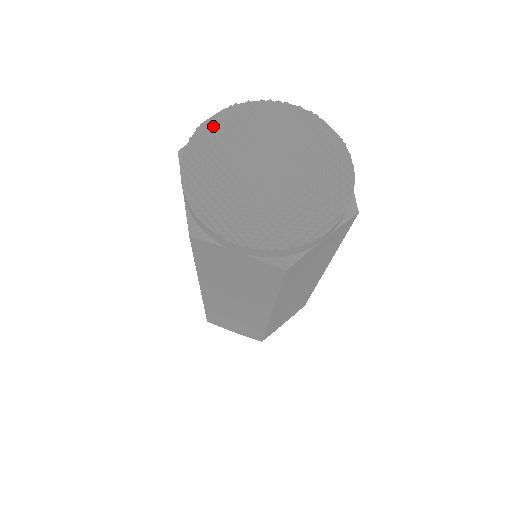
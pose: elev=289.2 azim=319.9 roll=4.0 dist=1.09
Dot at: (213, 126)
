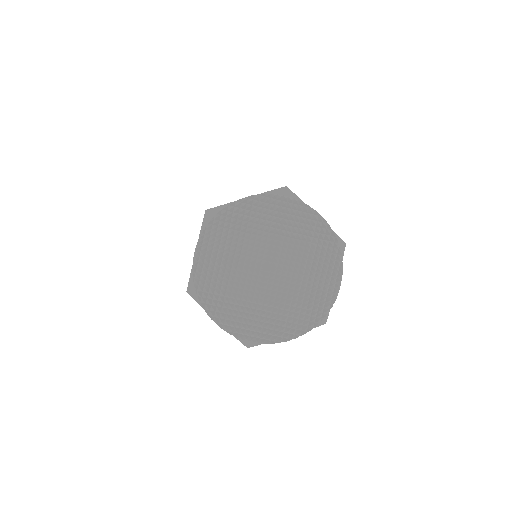
Dot at: (202, 263)
